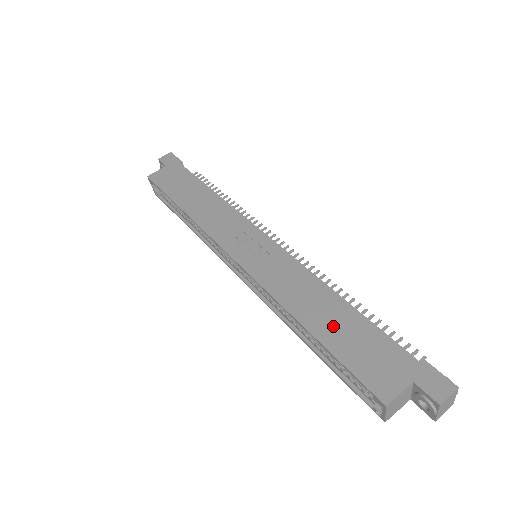
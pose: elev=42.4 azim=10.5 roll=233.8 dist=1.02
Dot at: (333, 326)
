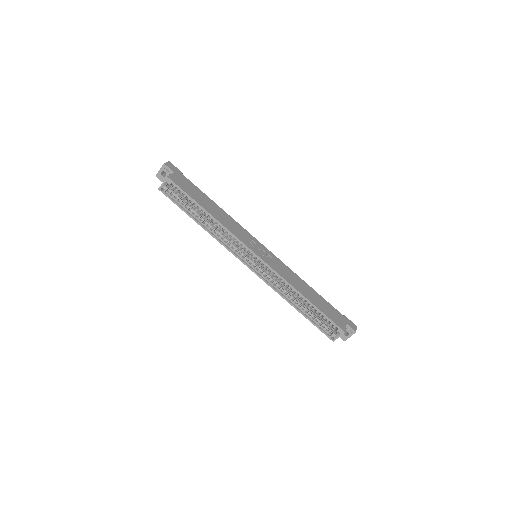
Dot at: (315, 299)
